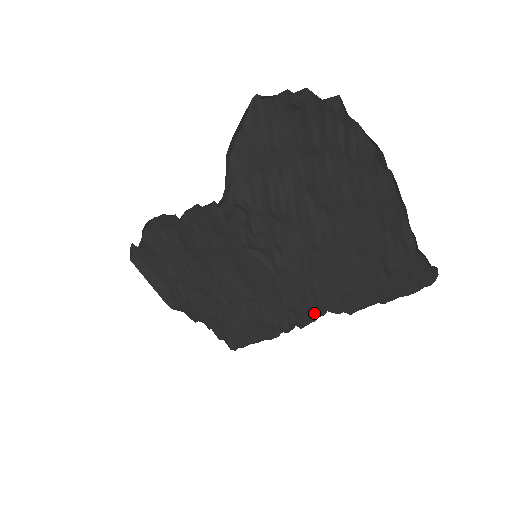
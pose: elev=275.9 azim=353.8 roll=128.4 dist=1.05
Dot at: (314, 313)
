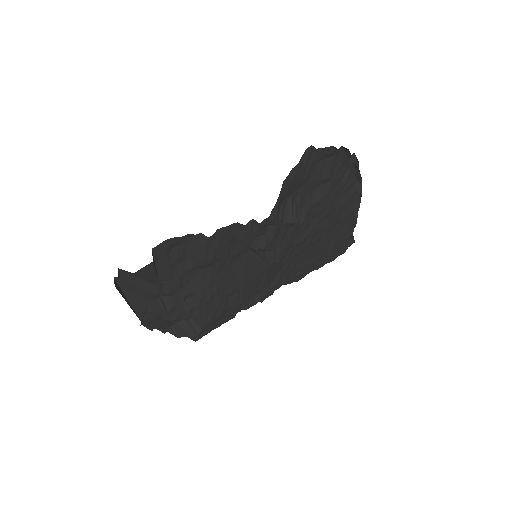
Dot at: (274, 288)
